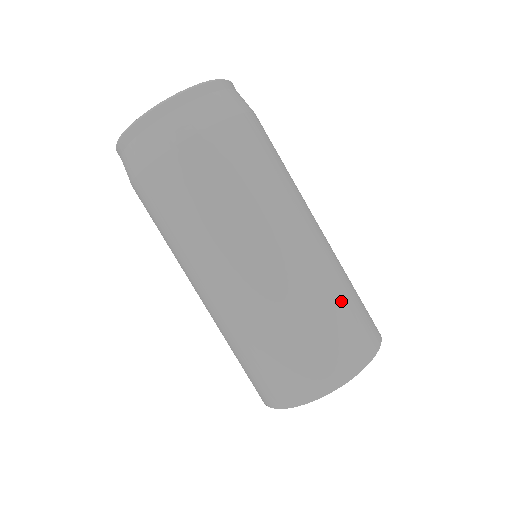
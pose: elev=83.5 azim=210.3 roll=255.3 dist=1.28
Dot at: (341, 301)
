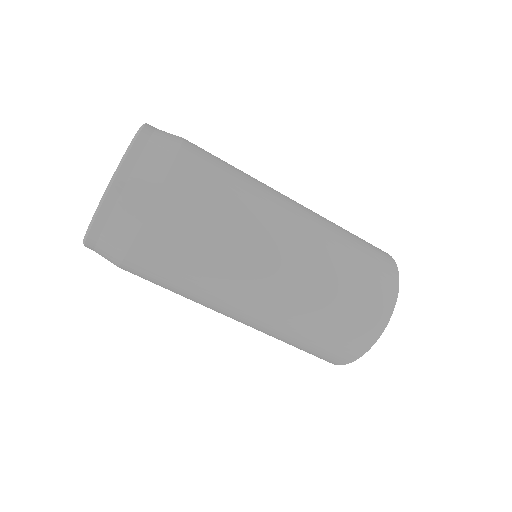
Dot at: (349, 268)
